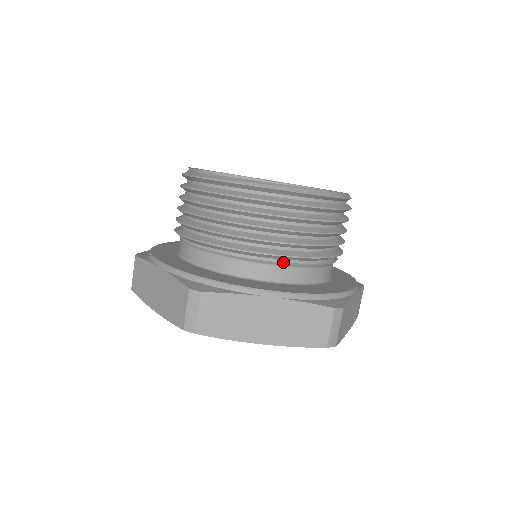
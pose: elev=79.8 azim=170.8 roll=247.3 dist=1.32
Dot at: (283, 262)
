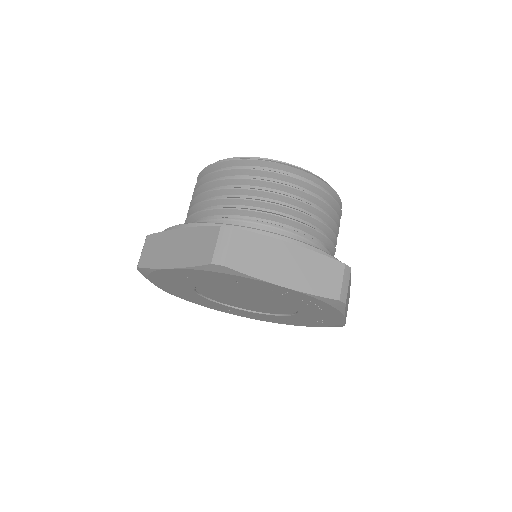
Dot at: (296, 230)
